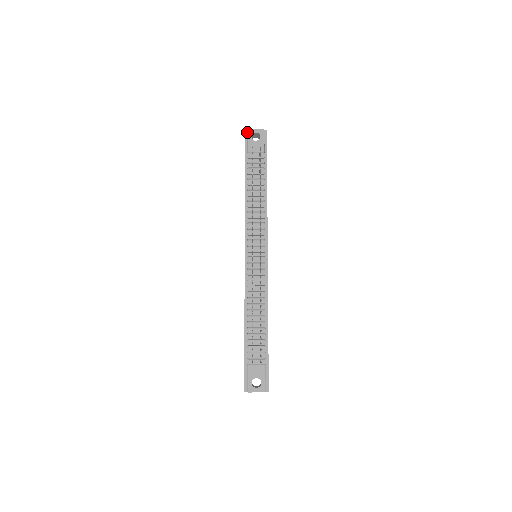
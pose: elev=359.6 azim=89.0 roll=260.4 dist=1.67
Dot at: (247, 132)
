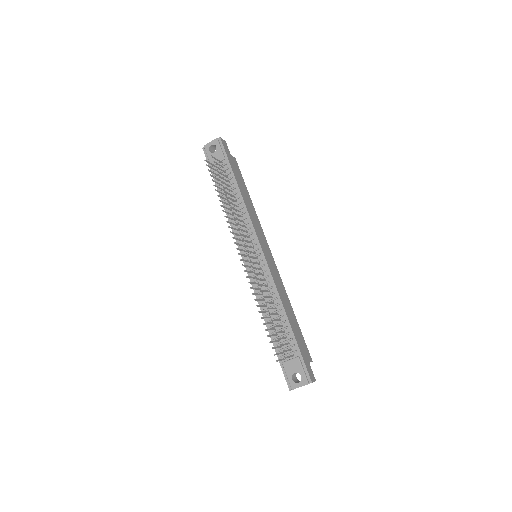
Dot at: (204, 149)
